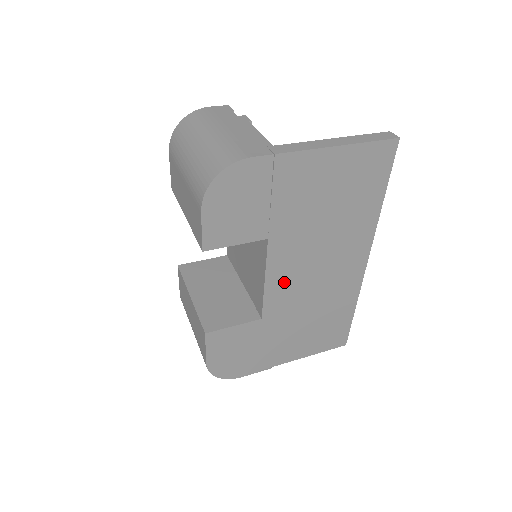
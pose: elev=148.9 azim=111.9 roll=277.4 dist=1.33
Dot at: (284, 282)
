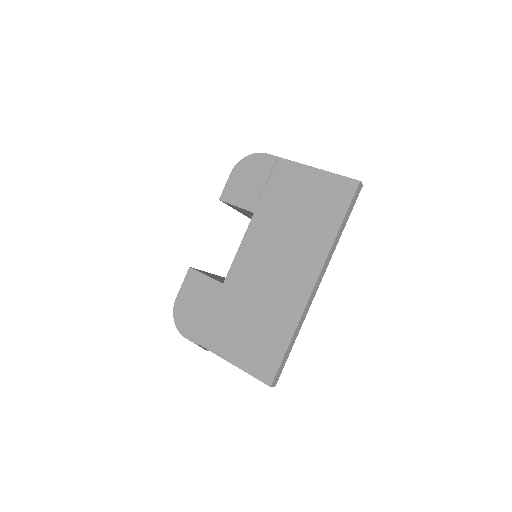
Dot at: (250, 259)
